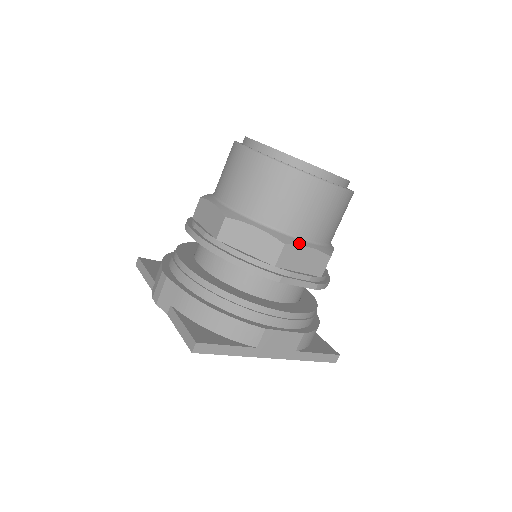
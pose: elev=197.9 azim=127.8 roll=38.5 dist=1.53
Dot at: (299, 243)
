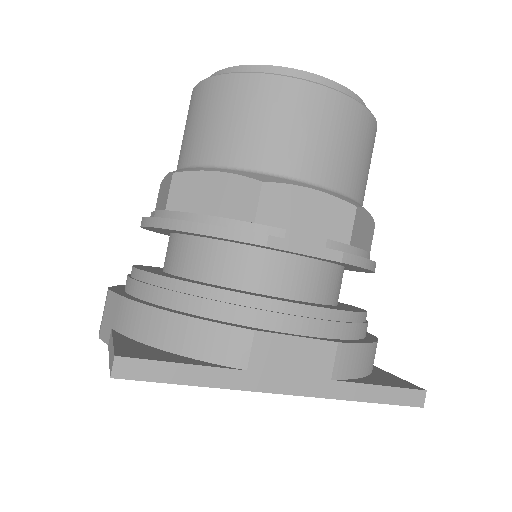
Dot at: (290, 182)
